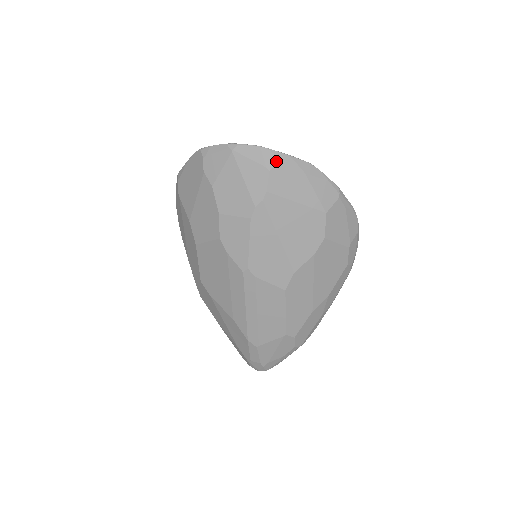
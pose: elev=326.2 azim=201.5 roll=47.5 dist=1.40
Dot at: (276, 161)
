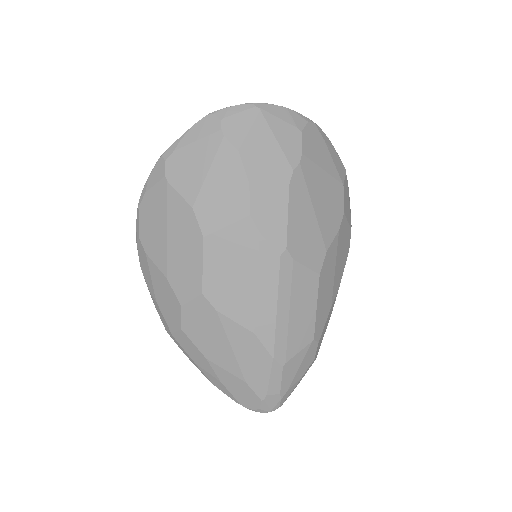
Dot at: (304, 123)
